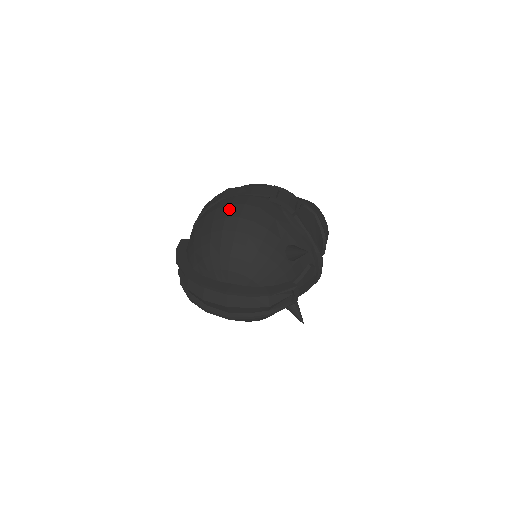
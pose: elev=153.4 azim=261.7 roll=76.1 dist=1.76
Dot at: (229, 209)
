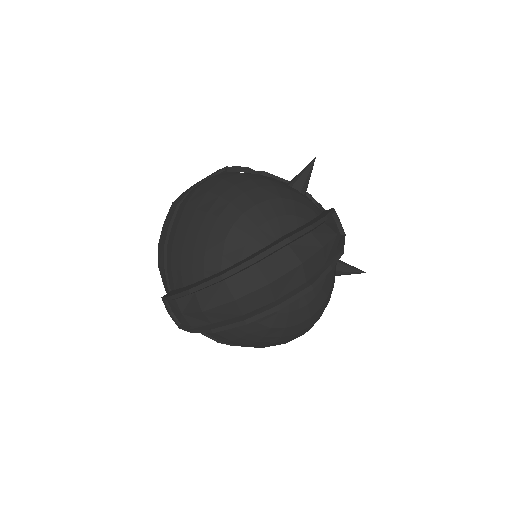
Dot at: (202, 188)
